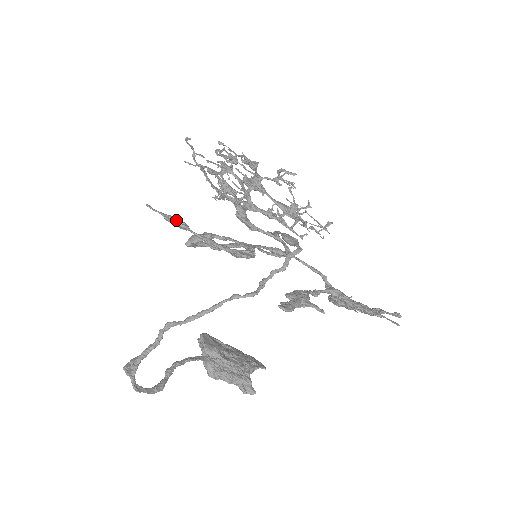
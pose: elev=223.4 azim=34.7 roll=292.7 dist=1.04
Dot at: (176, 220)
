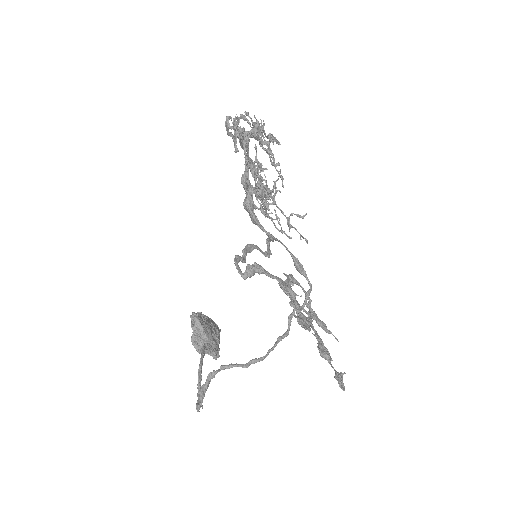
Dot at: (305, 324)
